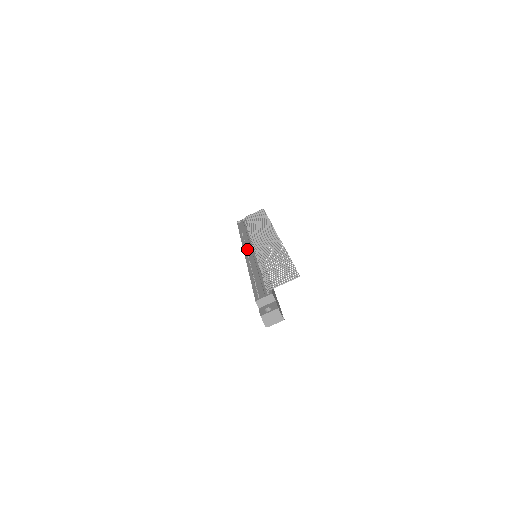
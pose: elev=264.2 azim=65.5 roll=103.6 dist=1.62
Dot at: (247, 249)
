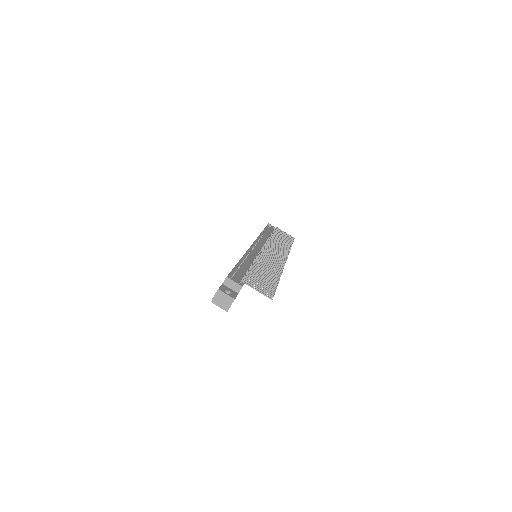
Dot at: (257, 245)
